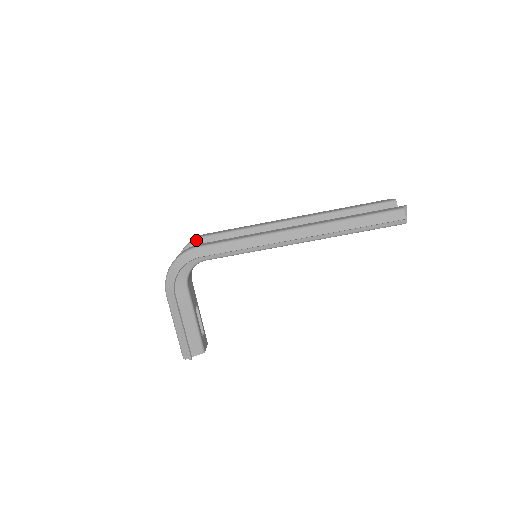
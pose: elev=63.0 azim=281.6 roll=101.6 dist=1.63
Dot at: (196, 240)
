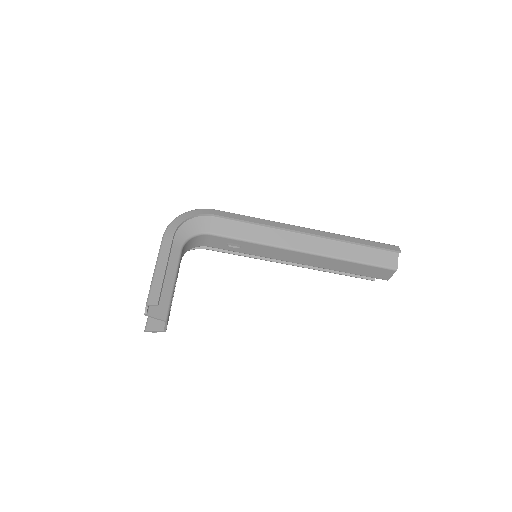
Dot at: occluded
